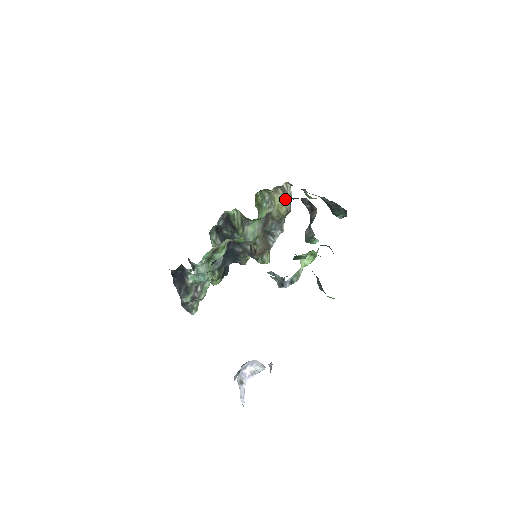
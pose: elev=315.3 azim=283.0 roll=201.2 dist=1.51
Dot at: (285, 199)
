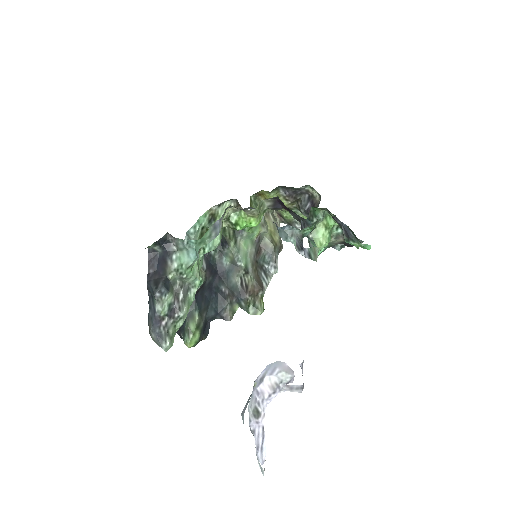
Dot at: occluded
